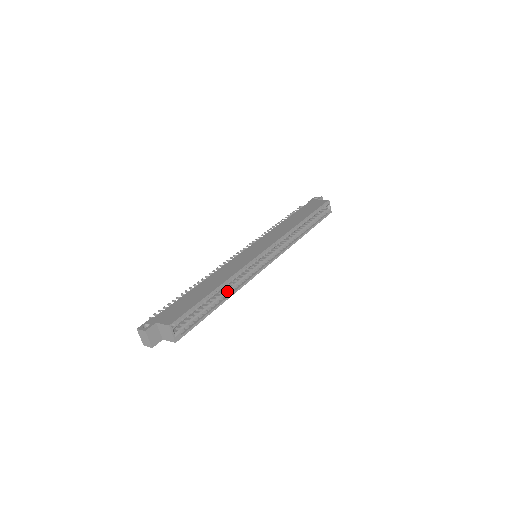
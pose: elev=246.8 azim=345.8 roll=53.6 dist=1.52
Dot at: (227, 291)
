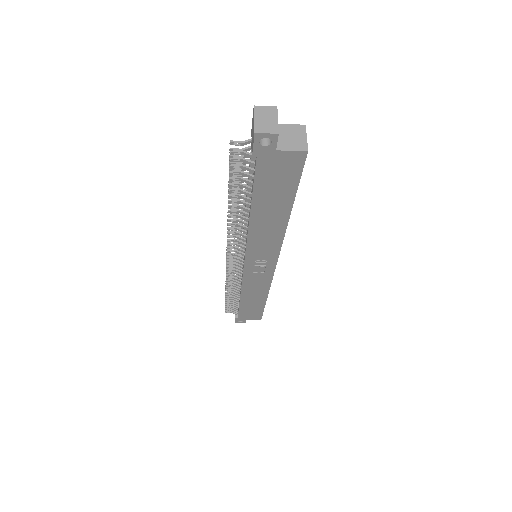
Dot at: occluded
